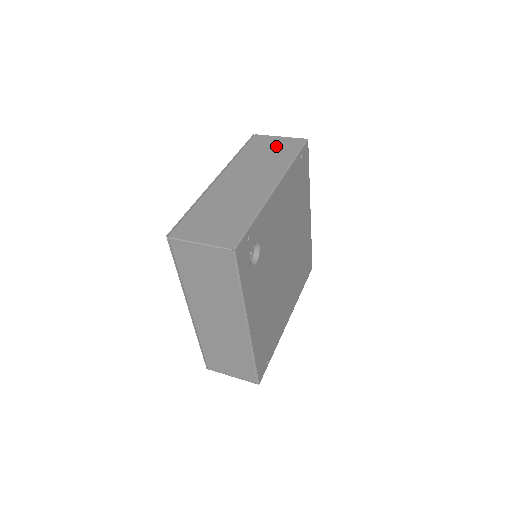
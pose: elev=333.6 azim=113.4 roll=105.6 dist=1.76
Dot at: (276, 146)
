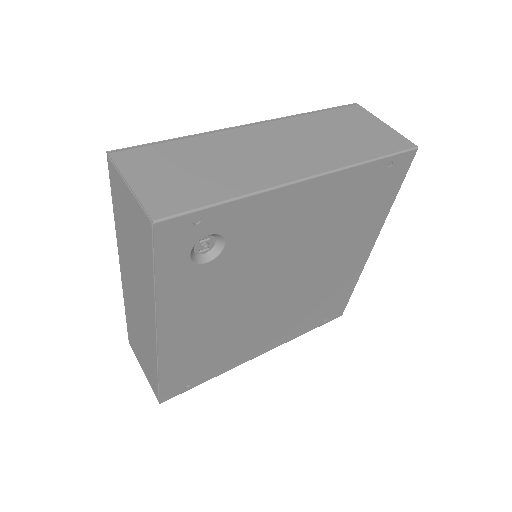
Dot at: (367, 131)
